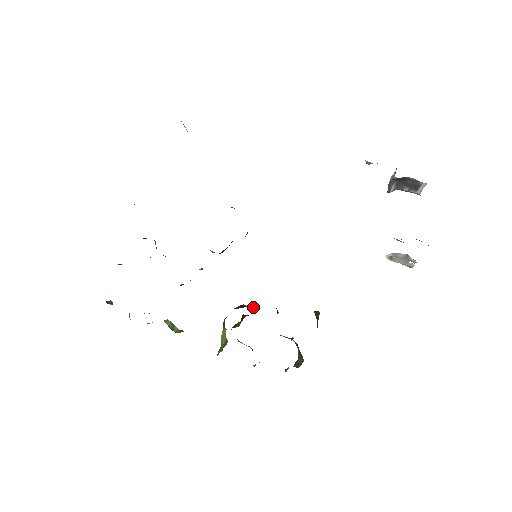
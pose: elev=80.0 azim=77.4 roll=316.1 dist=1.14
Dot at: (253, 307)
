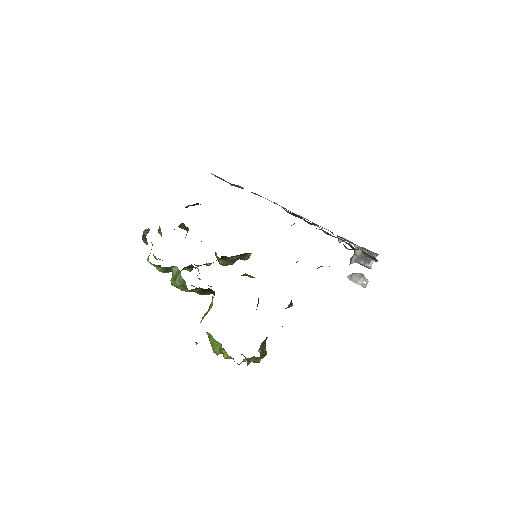
Dot at: occluded
